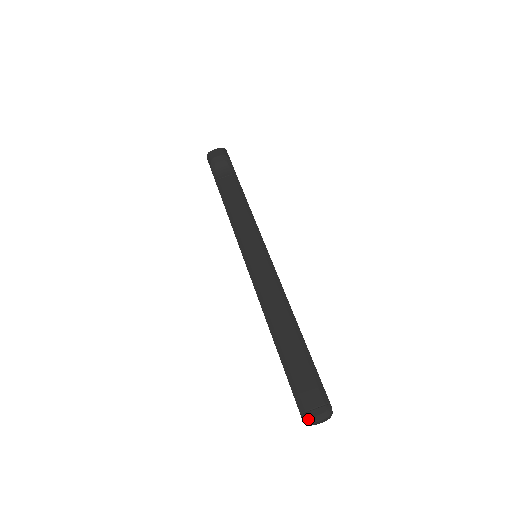
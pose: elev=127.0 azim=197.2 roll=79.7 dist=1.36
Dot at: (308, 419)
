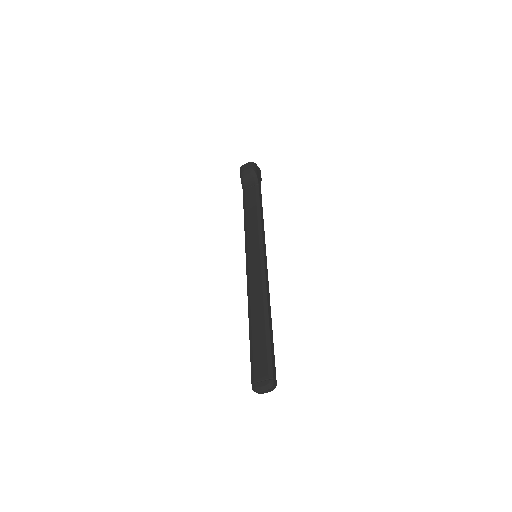
Dot at: (255, 388)
